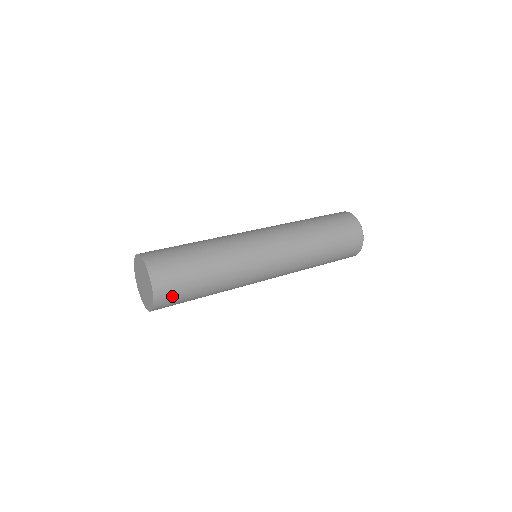
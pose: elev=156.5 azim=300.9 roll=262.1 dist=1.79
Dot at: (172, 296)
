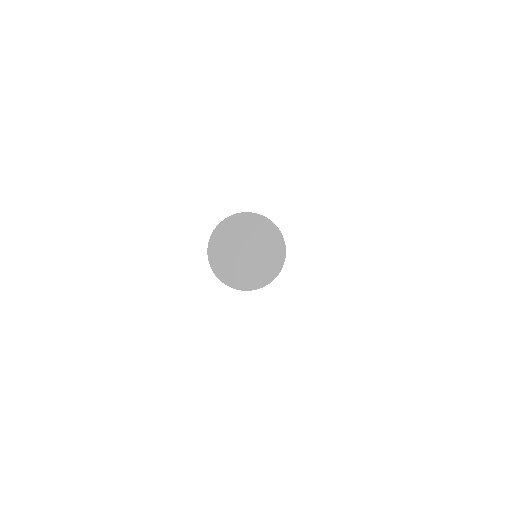
Dot at: occluded
